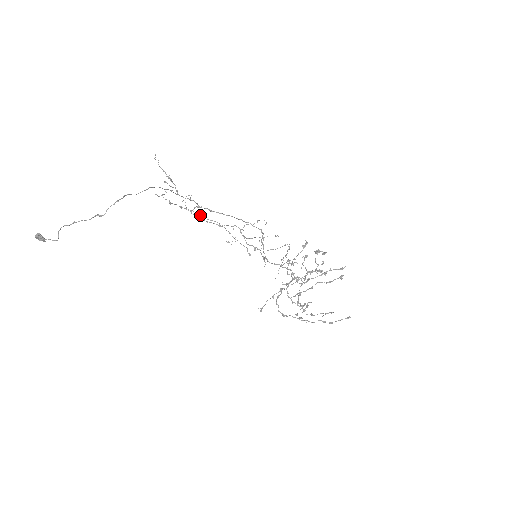
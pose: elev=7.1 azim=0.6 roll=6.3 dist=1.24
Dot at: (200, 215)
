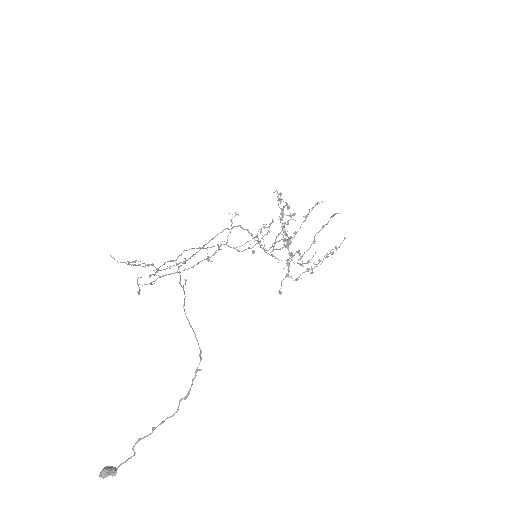
Dot at: (170, 261)
